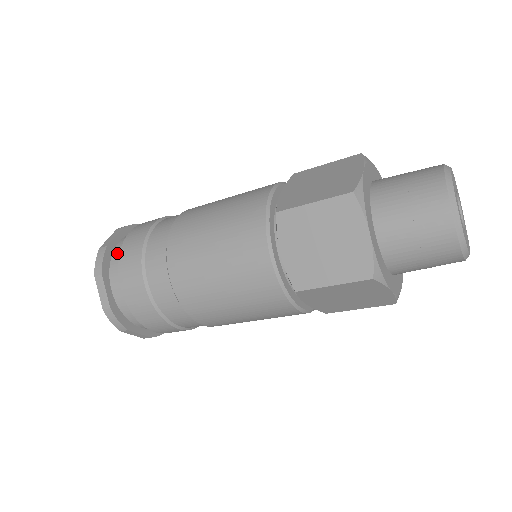
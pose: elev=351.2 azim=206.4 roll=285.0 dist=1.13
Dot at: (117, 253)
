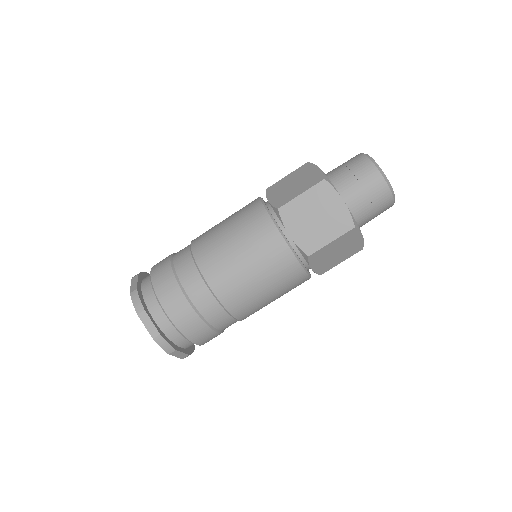
Dot at: (147, 292)
